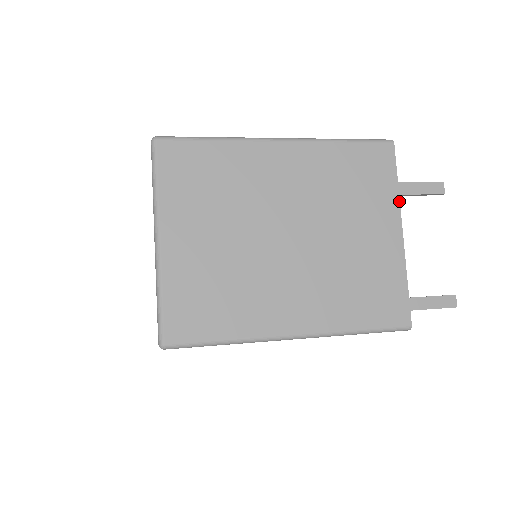
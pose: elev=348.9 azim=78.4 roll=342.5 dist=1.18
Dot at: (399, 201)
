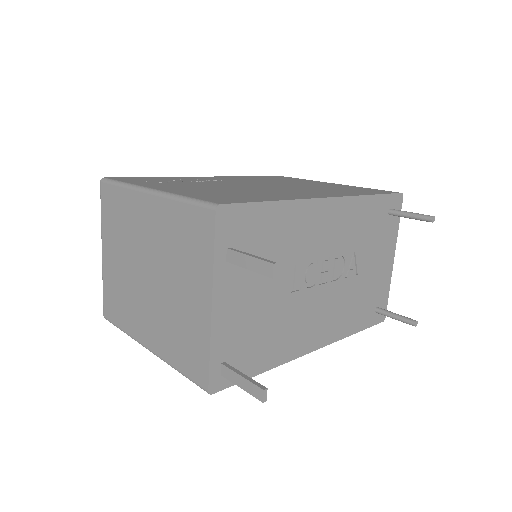
Dot at: (212, 274)
